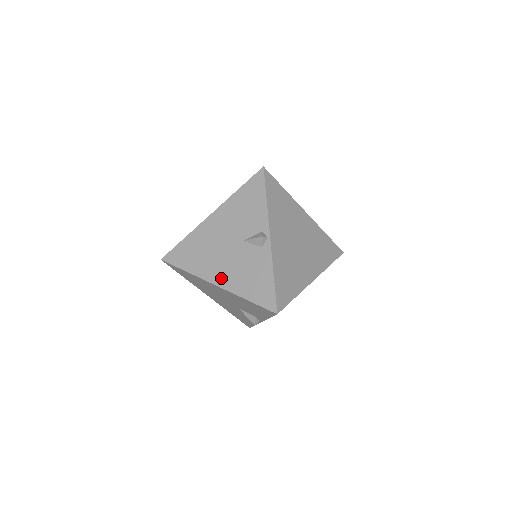
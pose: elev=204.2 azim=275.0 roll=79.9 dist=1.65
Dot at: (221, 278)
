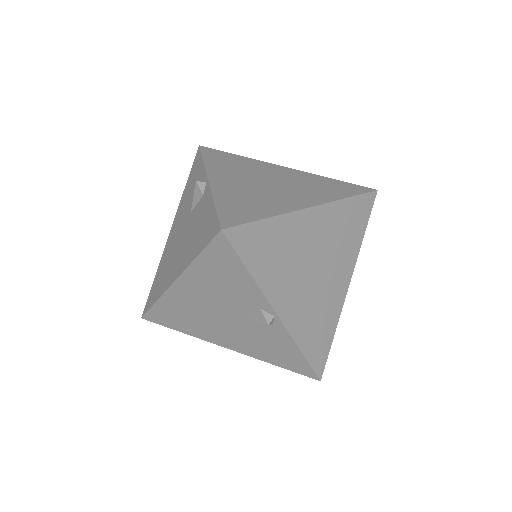
Dot at: (177, 268)
